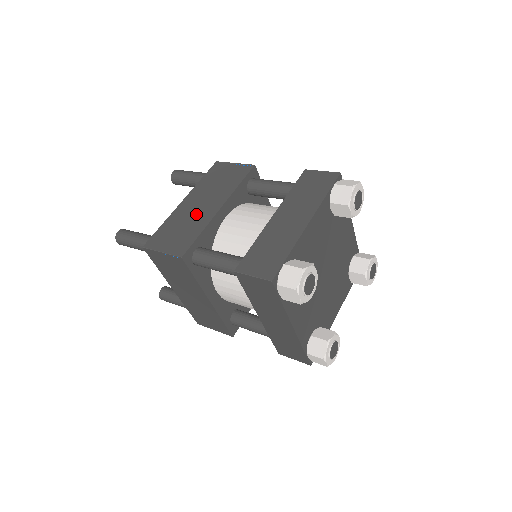
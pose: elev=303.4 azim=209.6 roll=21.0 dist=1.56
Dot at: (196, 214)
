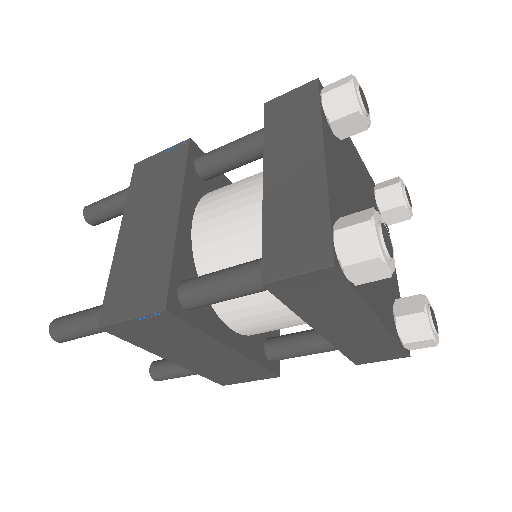
Dot at: (149, 240)
